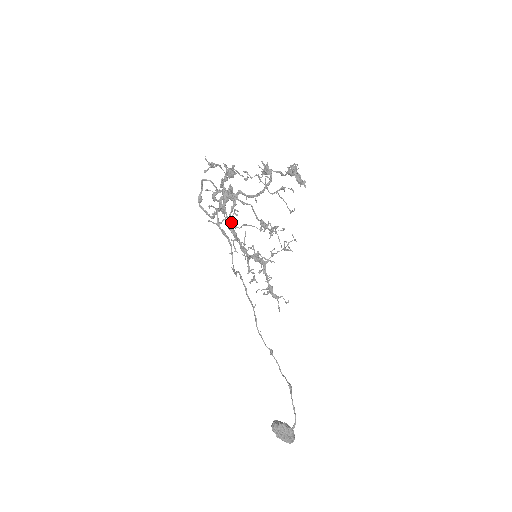
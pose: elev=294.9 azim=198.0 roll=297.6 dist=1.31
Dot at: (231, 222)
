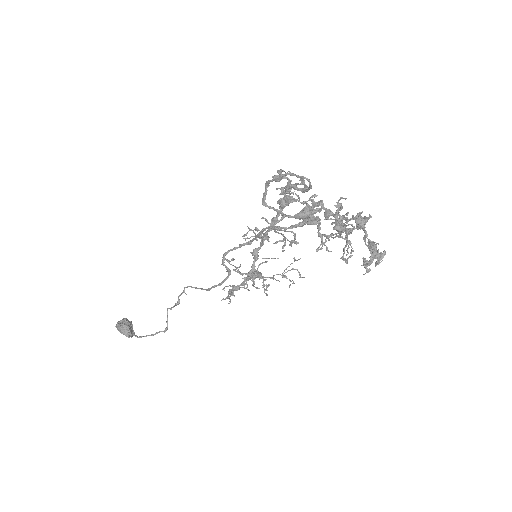
Dot at: (276, 228)
